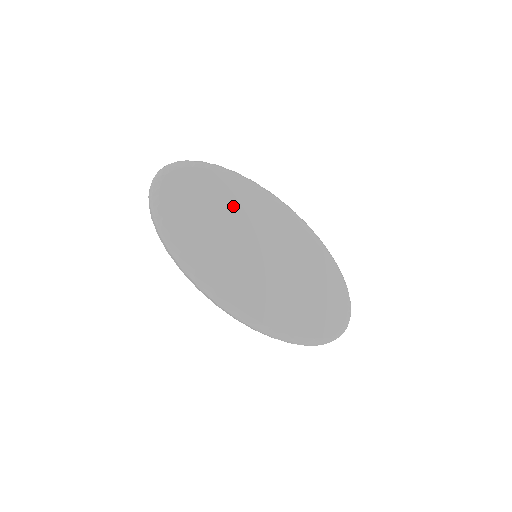
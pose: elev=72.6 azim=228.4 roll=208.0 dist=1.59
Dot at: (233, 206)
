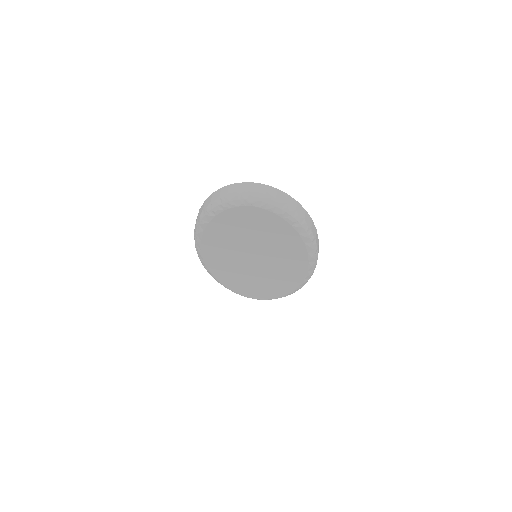
Dot at: (277, 246)
